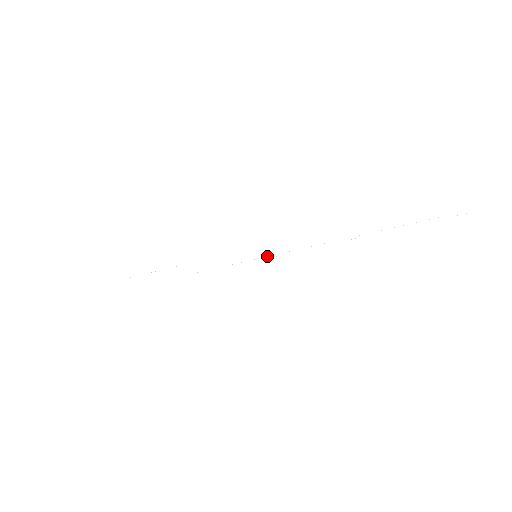
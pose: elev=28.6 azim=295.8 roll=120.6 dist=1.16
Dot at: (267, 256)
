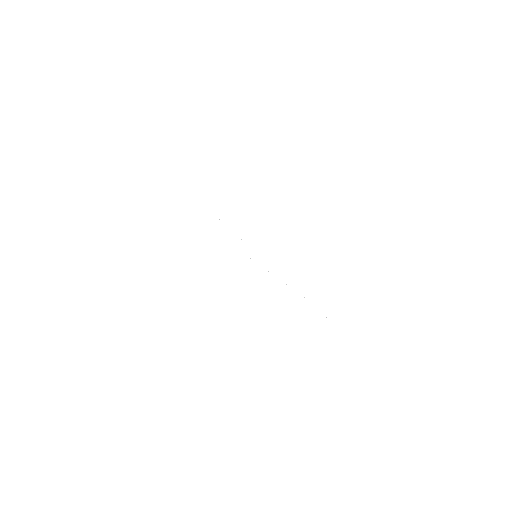
Dot at: occluded
